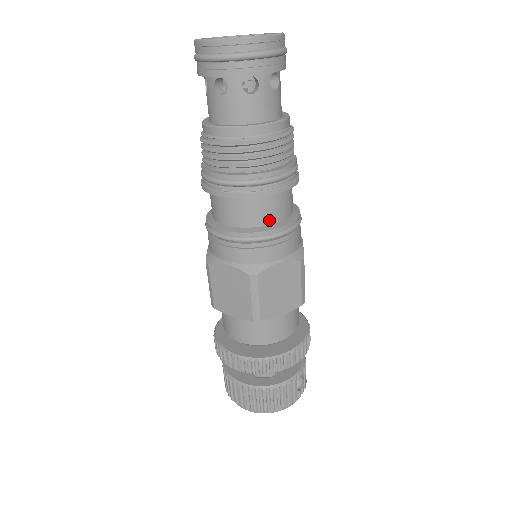
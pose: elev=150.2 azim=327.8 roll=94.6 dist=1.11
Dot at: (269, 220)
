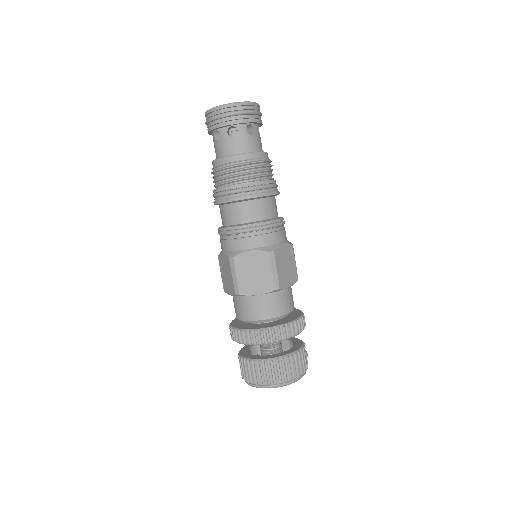
Dot at: (271, 215)
